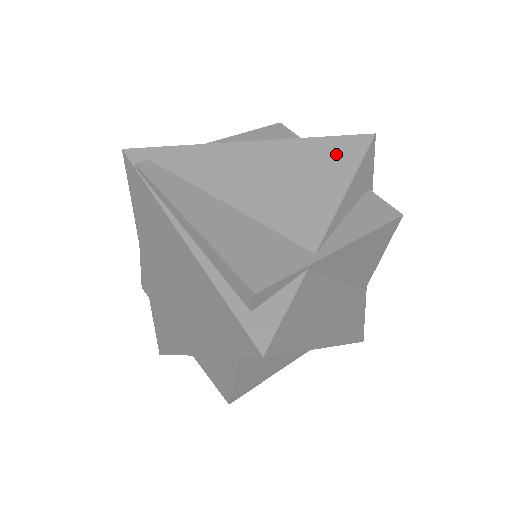
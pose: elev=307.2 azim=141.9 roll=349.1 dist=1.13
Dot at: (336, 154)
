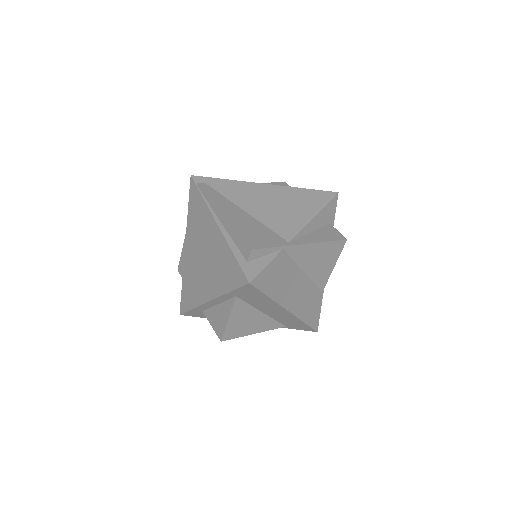
Dot at: (313, 198)
